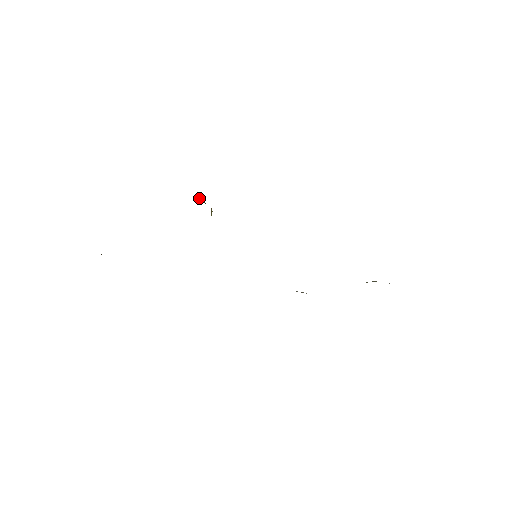
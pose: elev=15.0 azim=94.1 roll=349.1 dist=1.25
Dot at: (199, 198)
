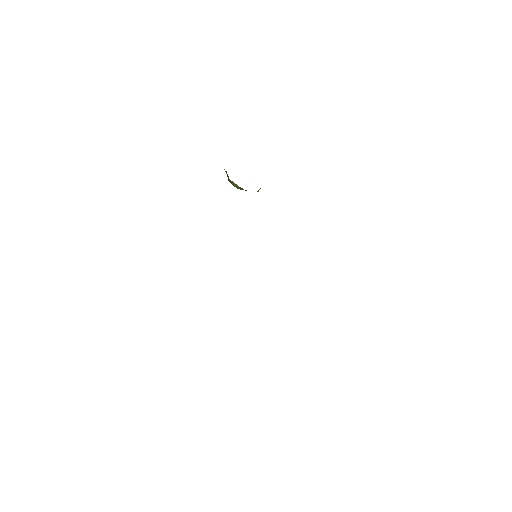
Dot at: occluded
